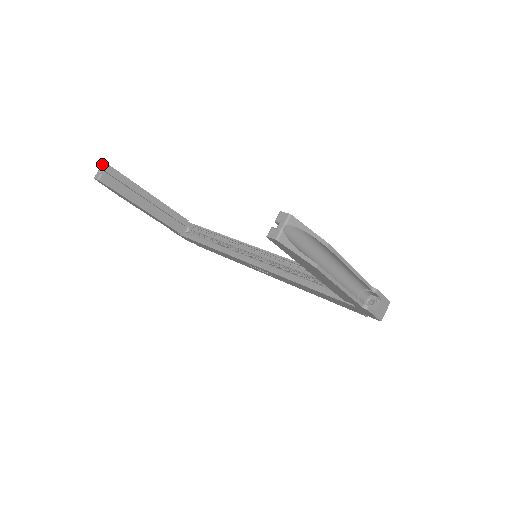
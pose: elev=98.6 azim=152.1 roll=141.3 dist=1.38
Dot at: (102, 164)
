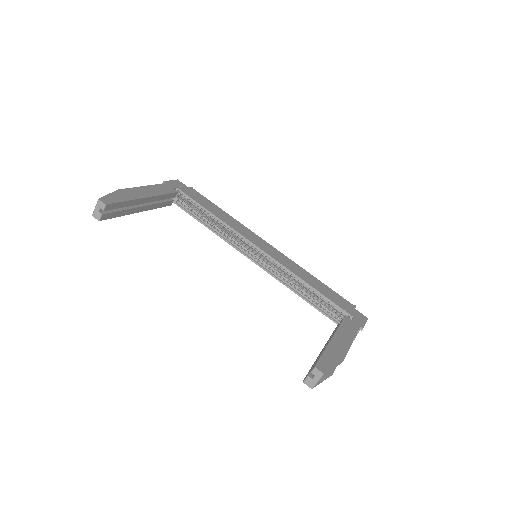
Dot at: (98, 201)
